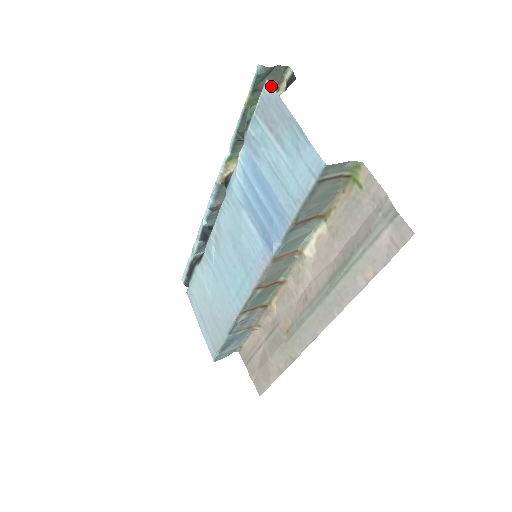
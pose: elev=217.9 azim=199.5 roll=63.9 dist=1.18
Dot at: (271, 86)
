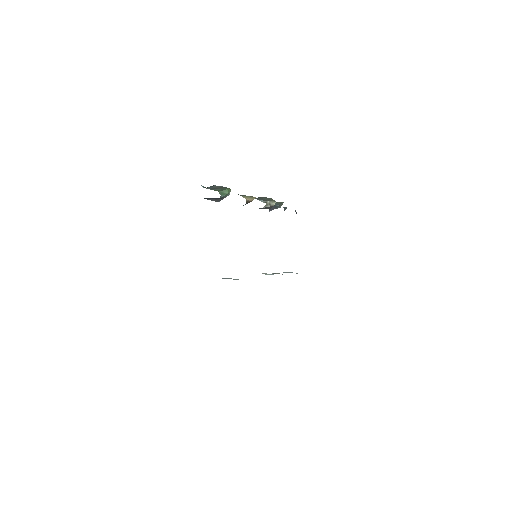
Dot at: occluded
